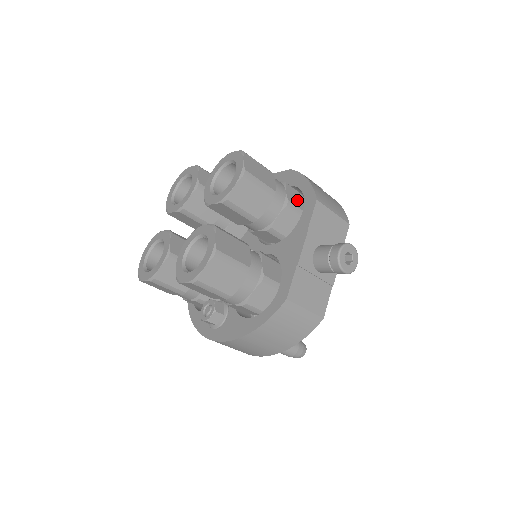
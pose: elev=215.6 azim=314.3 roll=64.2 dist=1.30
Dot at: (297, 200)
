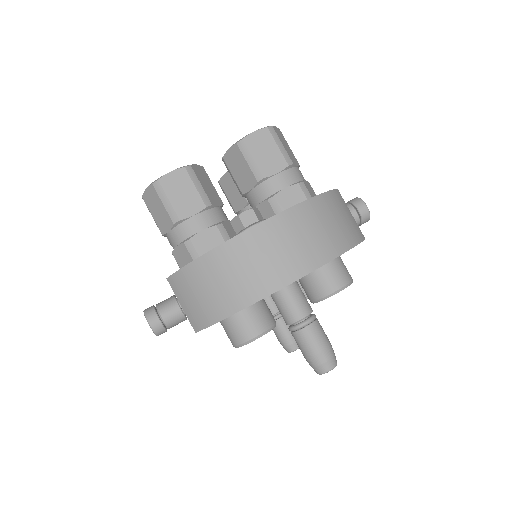
Dot at: occluded
